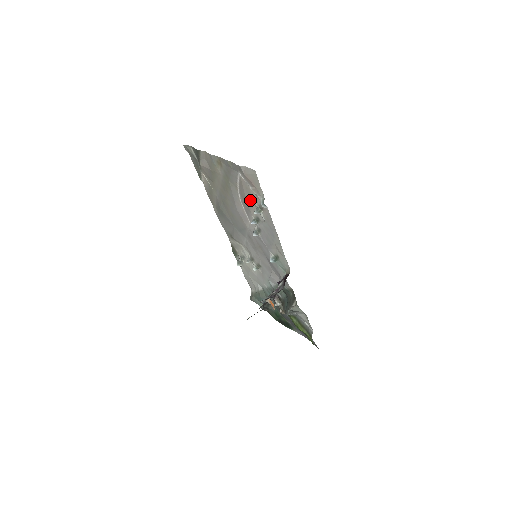
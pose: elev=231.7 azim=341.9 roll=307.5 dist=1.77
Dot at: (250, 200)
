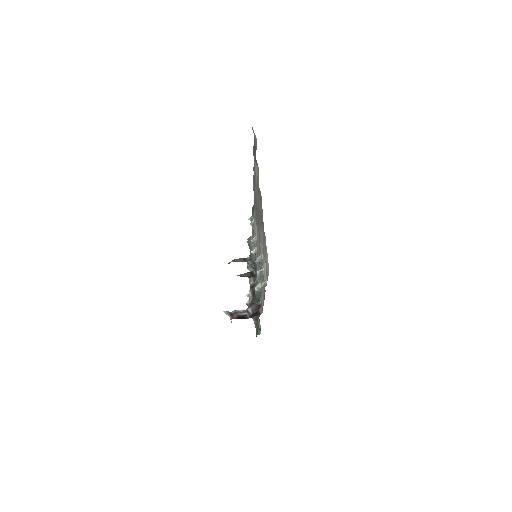
Dot at: (264, 254)
